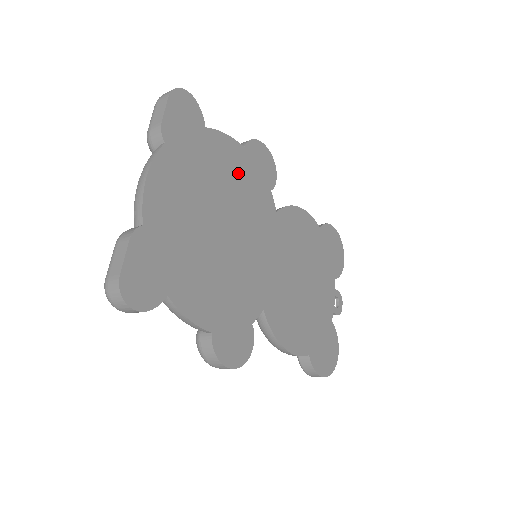
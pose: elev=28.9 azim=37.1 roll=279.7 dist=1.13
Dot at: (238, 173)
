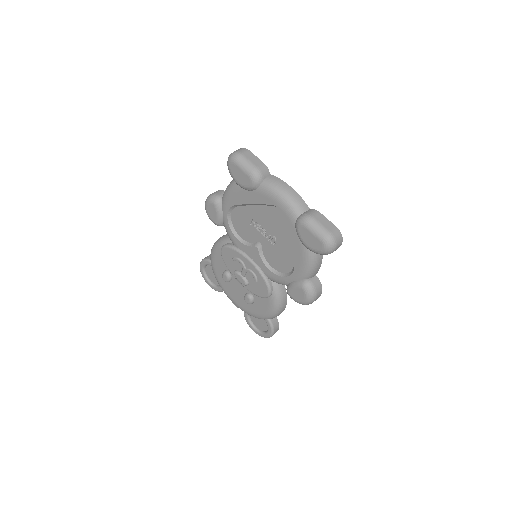
Dot at: occluded
